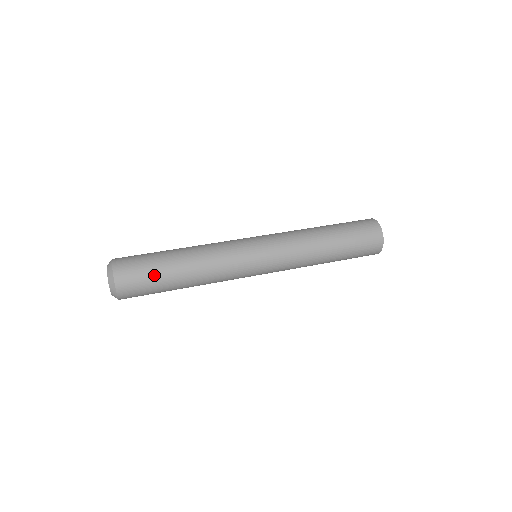
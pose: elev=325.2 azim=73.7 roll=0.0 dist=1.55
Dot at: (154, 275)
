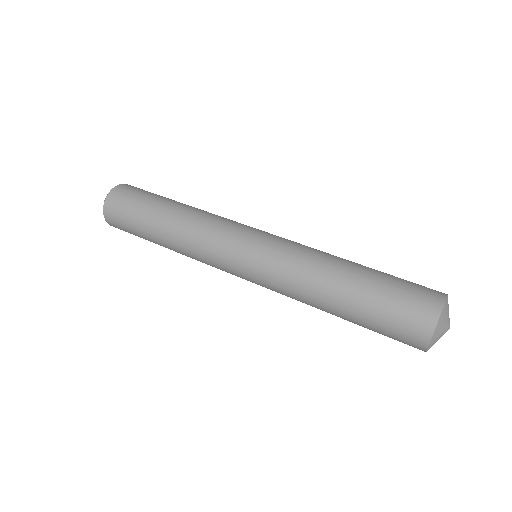
Dot at: (136, 232)
